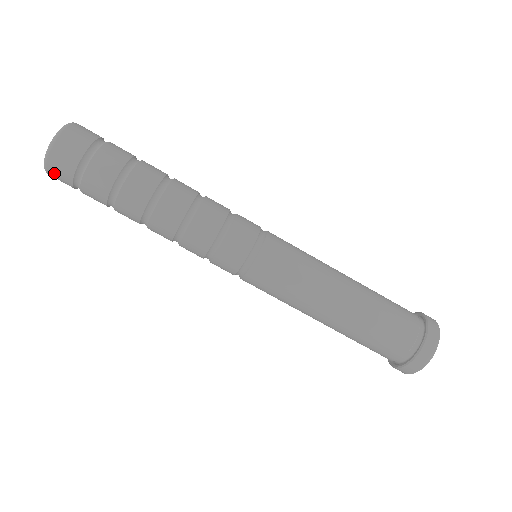
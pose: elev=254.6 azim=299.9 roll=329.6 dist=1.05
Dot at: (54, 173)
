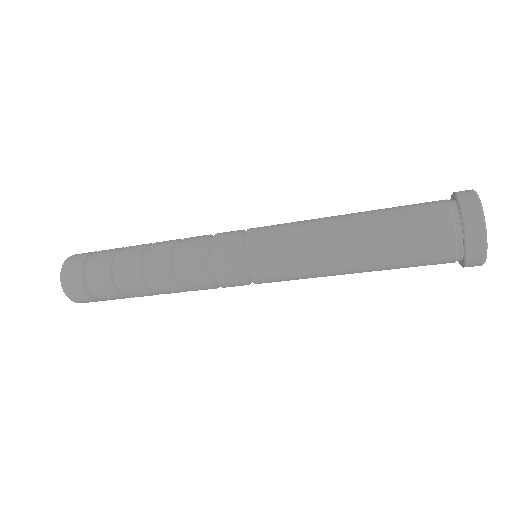
Dot at: occluded
